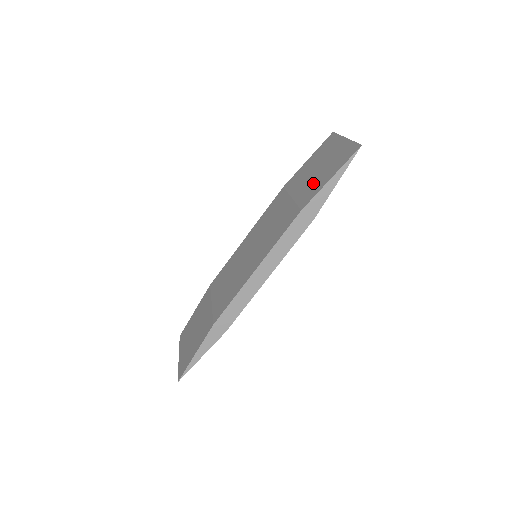
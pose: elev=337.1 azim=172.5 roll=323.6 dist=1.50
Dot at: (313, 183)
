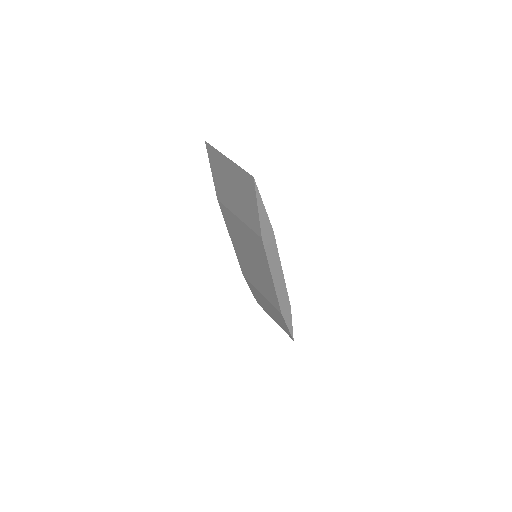
Dot at: (245, 209)
